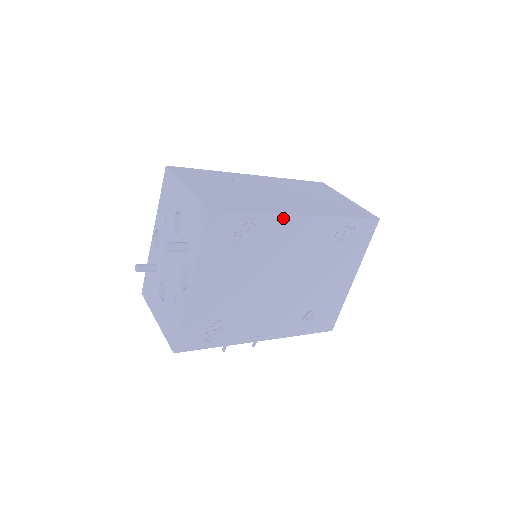
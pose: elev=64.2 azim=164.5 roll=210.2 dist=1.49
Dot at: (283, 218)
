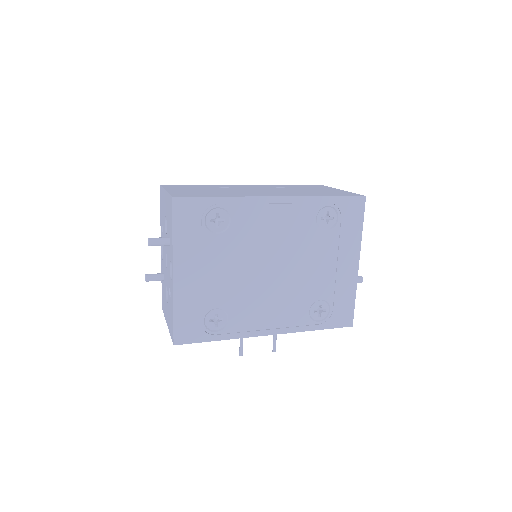
Dot at: (252, 201)
